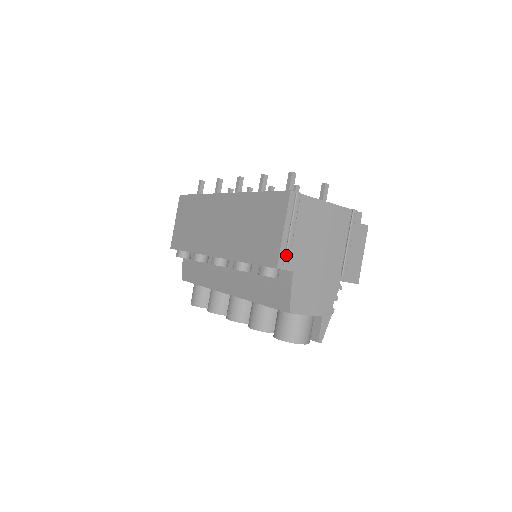
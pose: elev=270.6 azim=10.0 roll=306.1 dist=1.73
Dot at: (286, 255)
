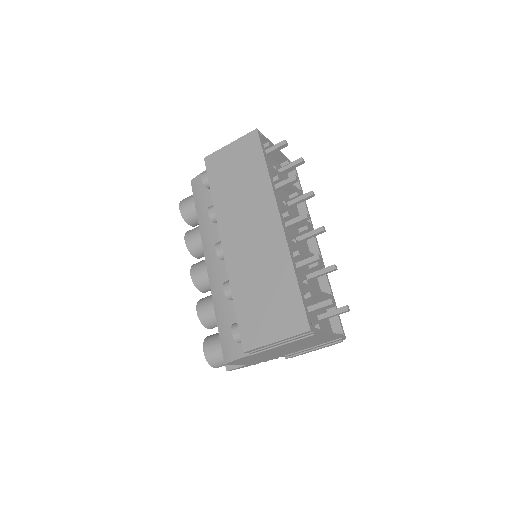
Dot at: (259, 352)
